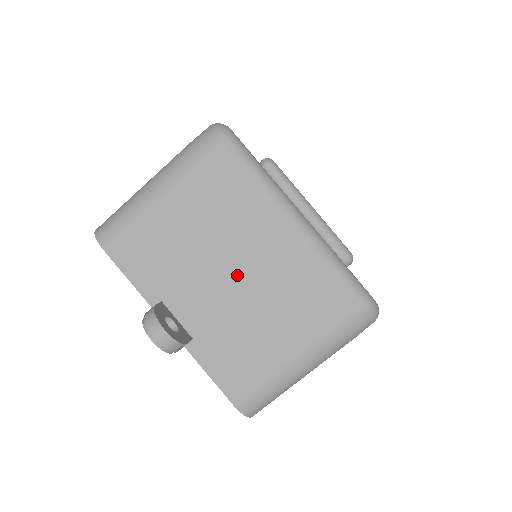
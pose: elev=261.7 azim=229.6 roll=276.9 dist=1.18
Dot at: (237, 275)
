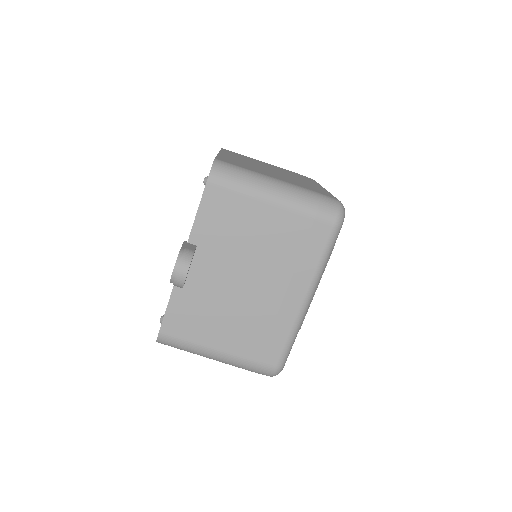
Dot at: (248, 285)
